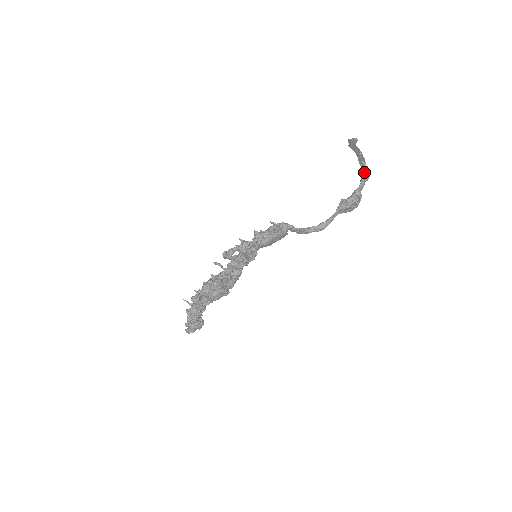
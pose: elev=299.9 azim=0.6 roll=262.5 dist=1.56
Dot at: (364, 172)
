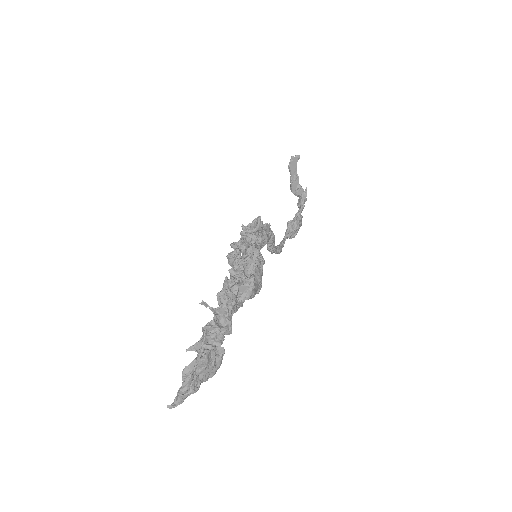
Dot at: (305, 192)
